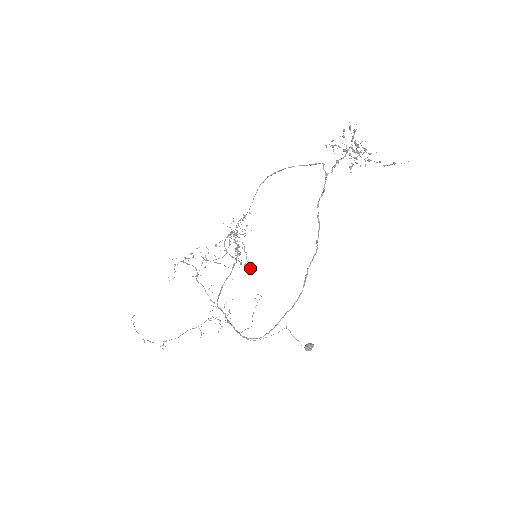
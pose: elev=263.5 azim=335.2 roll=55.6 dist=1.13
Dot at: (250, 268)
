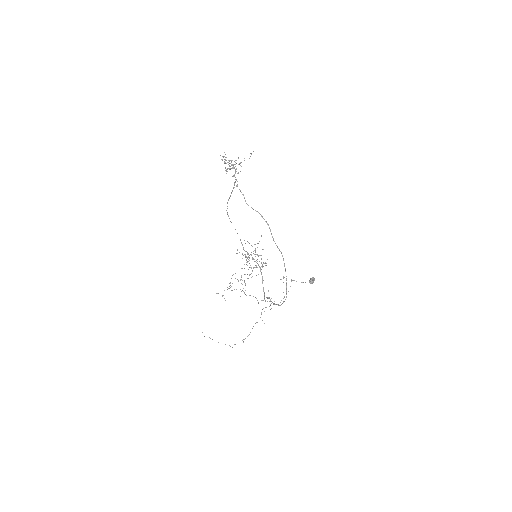
Dot at: occluded
